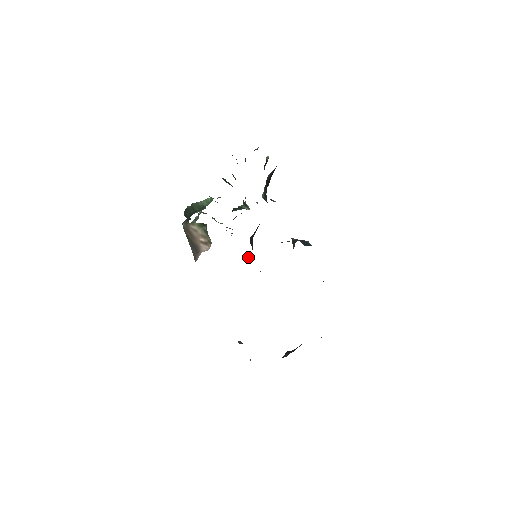
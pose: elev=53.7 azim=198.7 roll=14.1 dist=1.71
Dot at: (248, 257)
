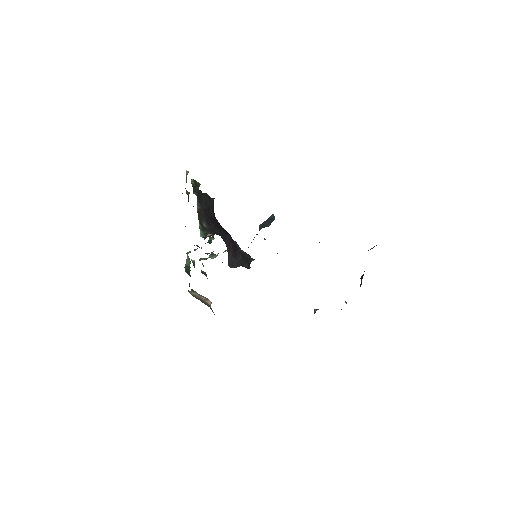
Dot at: occluded
